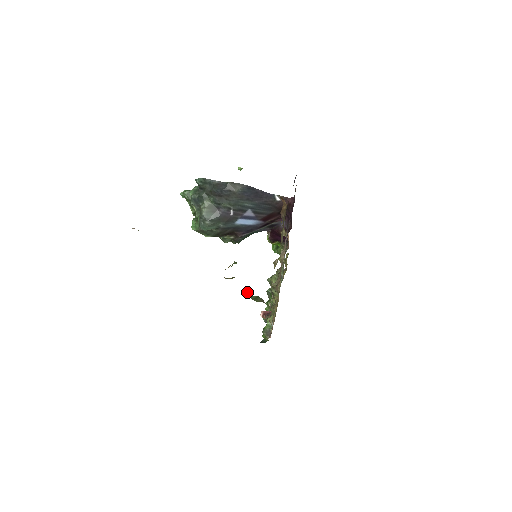
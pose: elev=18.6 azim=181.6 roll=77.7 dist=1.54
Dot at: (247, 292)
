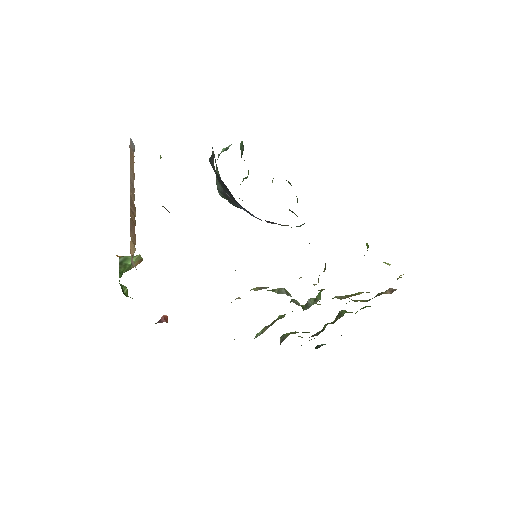
Dot at: occluded
